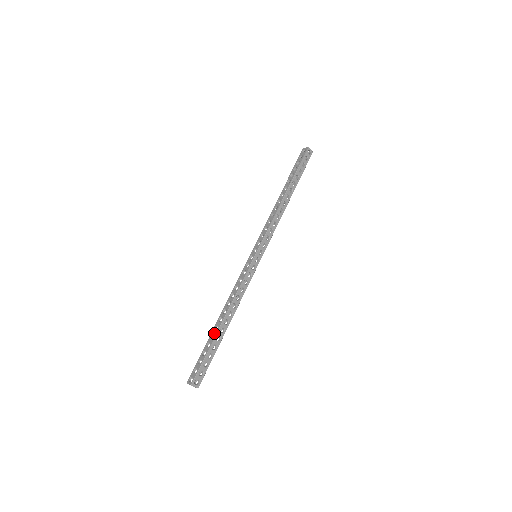
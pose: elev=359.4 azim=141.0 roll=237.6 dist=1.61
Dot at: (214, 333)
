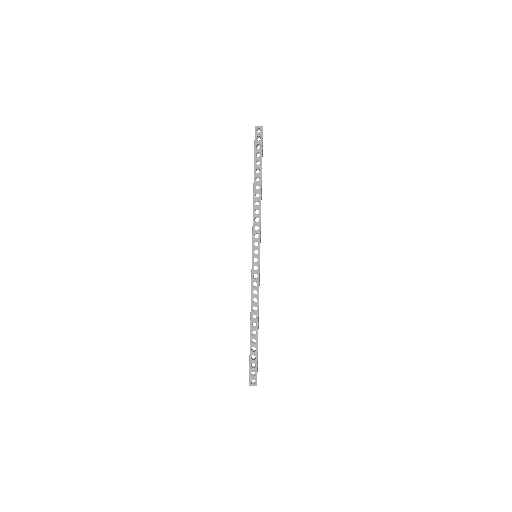
Dot at: (255, 339)
